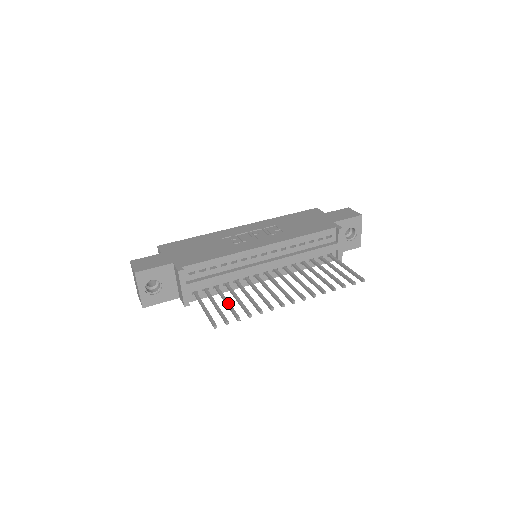
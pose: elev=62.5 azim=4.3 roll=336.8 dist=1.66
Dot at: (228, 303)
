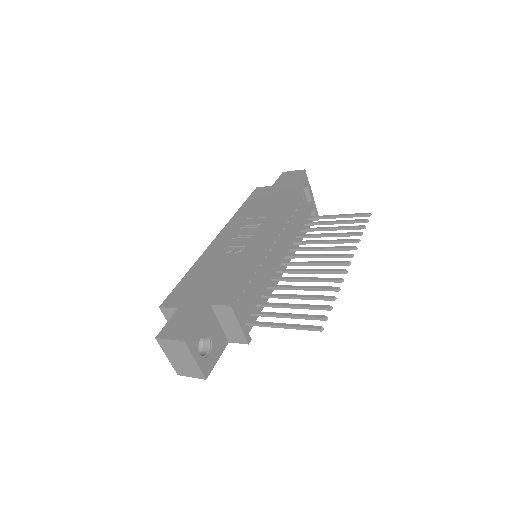
Dot at: (297, 305)
